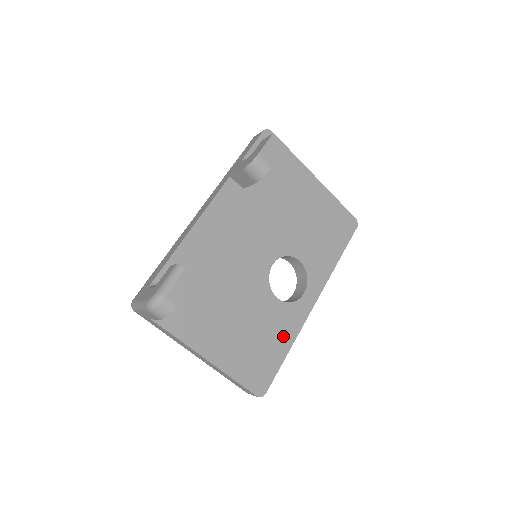
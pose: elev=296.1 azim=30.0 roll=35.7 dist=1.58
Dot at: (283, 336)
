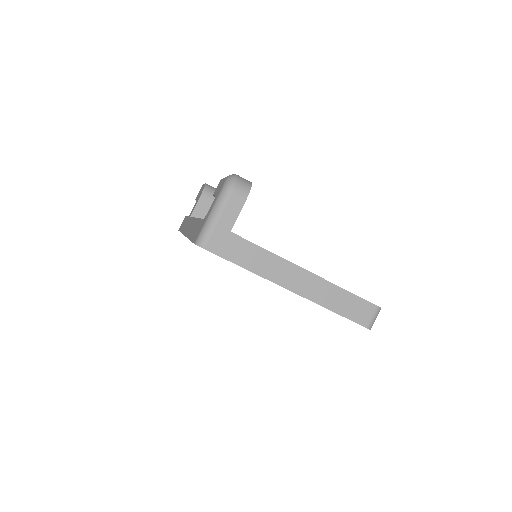
Dot at: occluded
